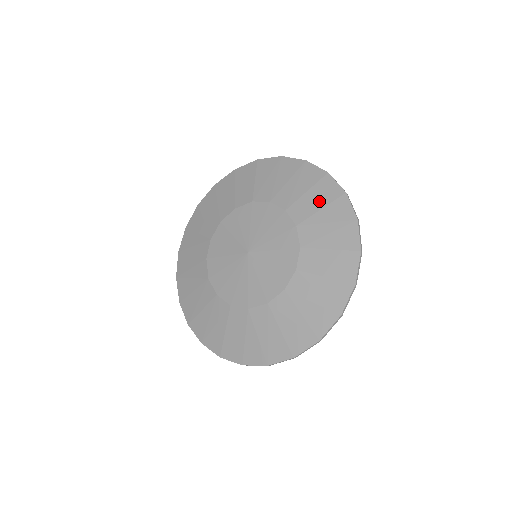
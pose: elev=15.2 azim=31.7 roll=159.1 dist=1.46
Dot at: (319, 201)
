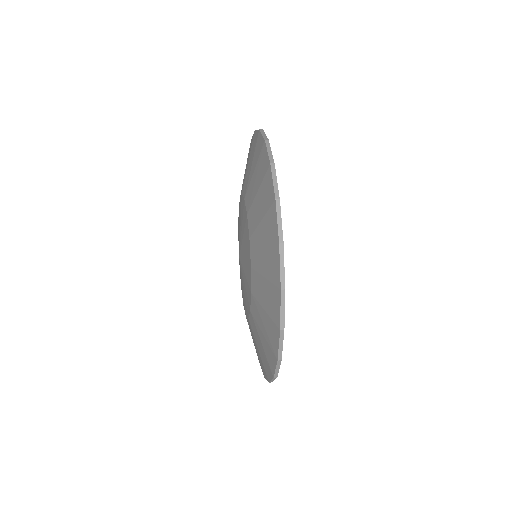
Dot at: (261, 208)
